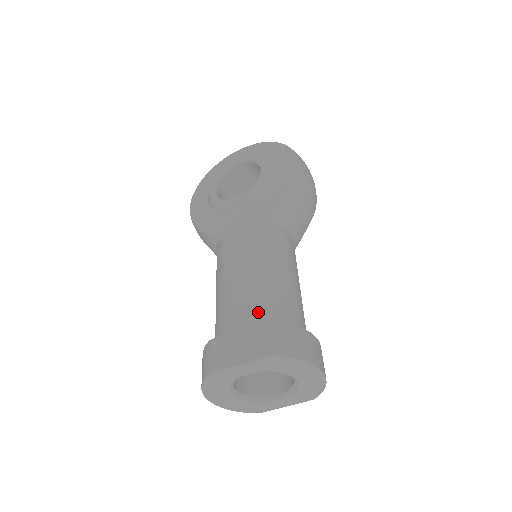
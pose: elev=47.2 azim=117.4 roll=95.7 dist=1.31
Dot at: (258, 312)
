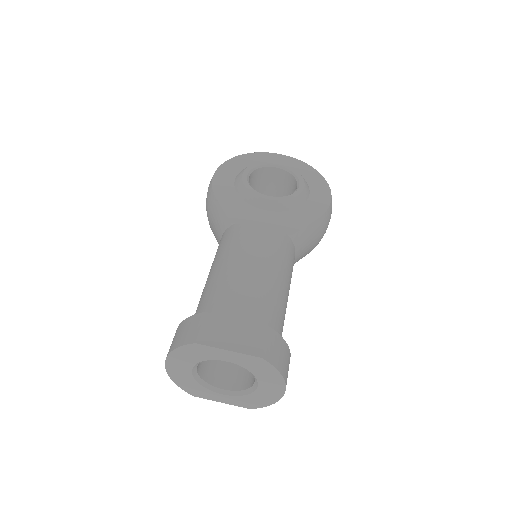
Dot at: (259, 312)
